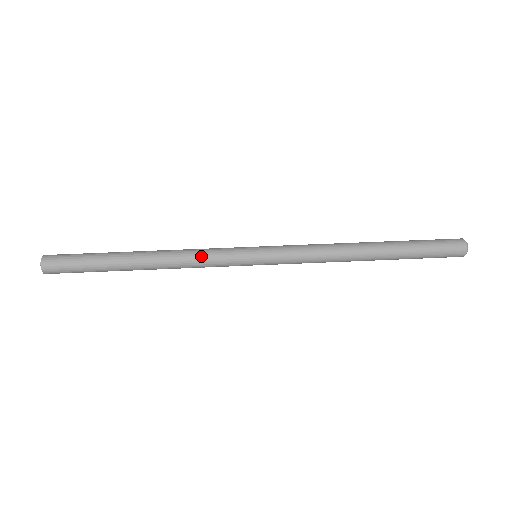
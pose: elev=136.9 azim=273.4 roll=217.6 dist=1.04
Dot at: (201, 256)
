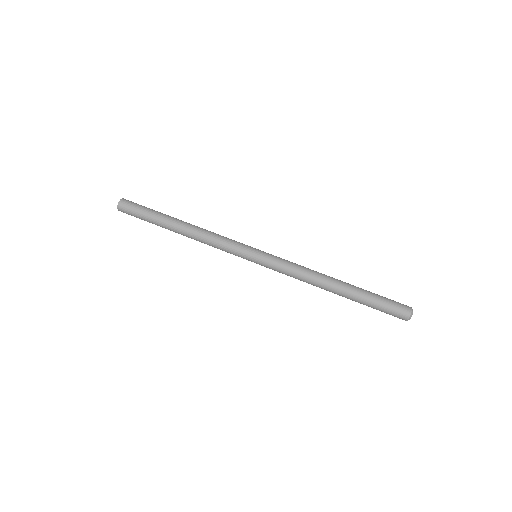
Dot at: (217, 246)
